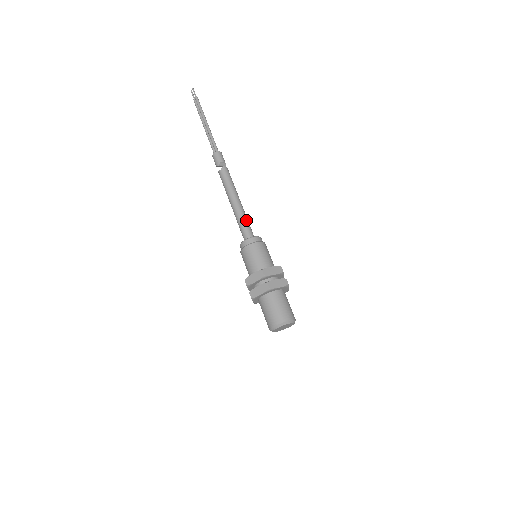
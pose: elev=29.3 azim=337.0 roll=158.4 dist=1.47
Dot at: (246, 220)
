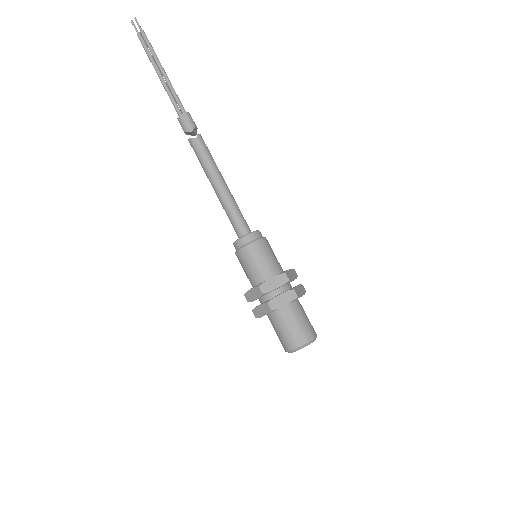
Dot at: (239, 209)
